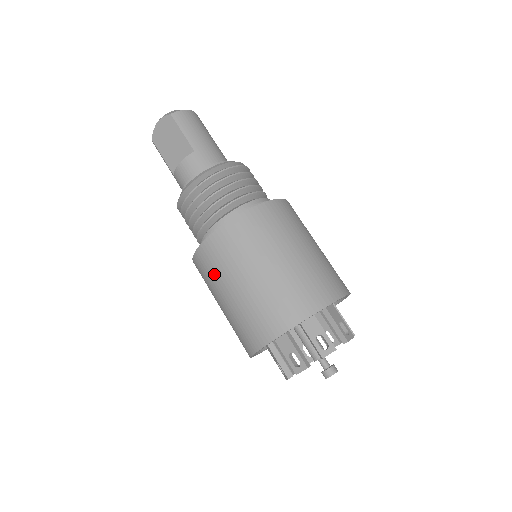
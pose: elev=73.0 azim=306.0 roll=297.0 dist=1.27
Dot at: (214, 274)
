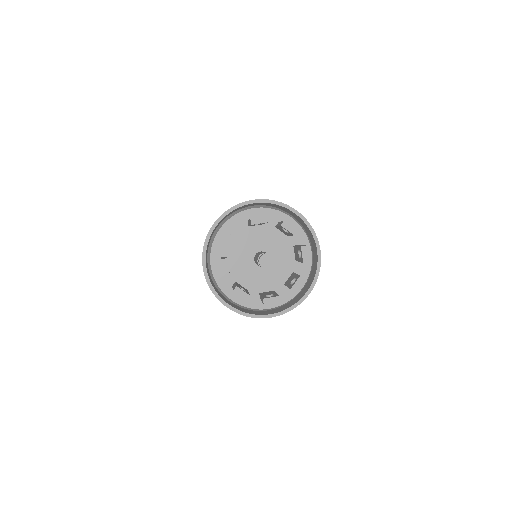
Dot at: occluded
